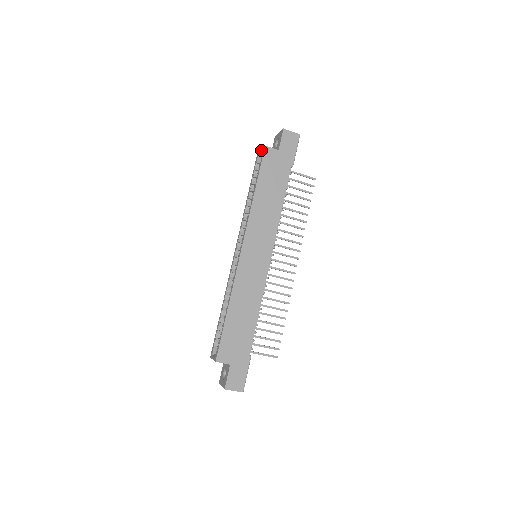
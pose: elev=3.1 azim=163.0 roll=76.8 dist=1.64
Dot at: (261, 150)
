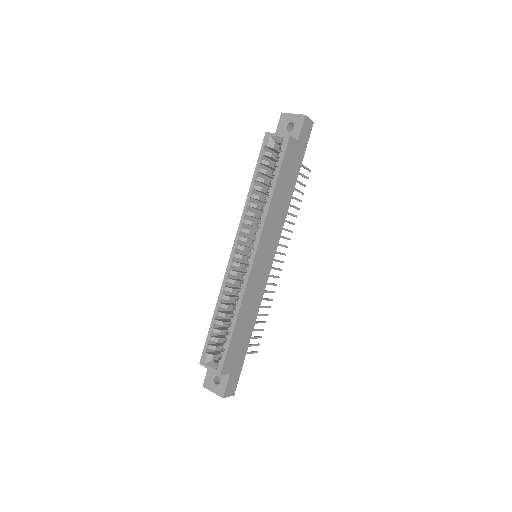
Dot at: (279, 135)
